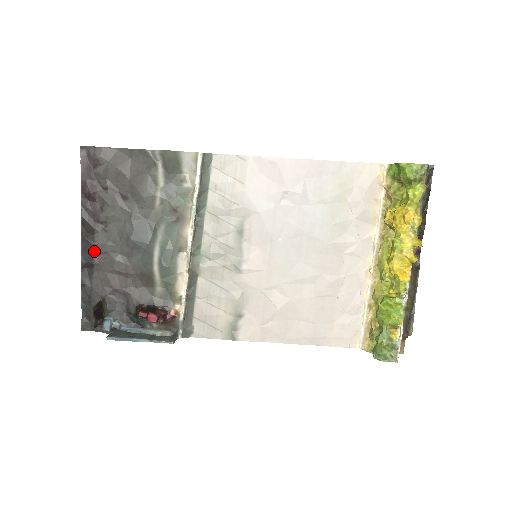
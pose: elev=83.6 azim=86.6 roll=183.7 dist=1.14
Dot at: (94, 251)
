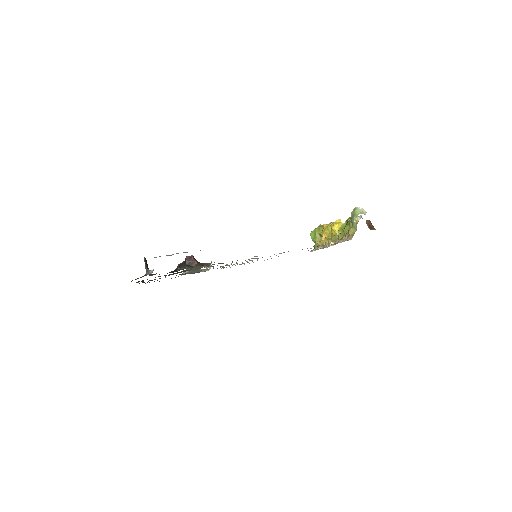
Dot at: occluded
